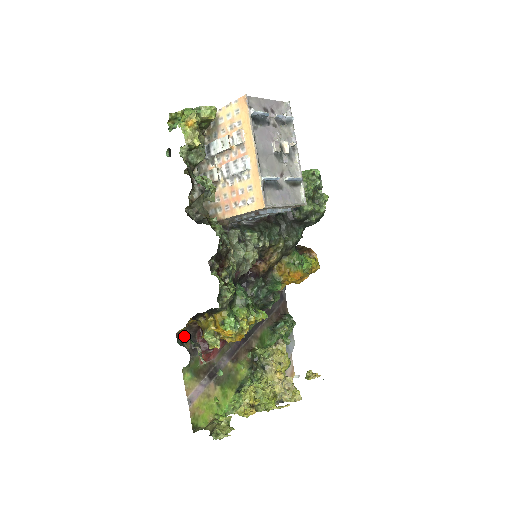
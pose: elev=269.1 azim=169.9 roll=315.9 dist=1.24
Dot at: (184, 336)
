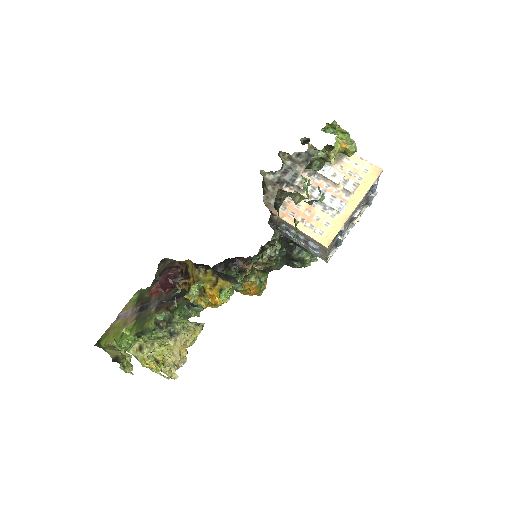
Dot at: (163, 264)
